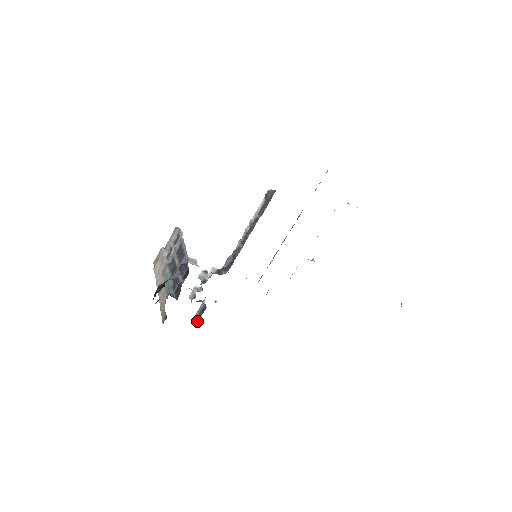
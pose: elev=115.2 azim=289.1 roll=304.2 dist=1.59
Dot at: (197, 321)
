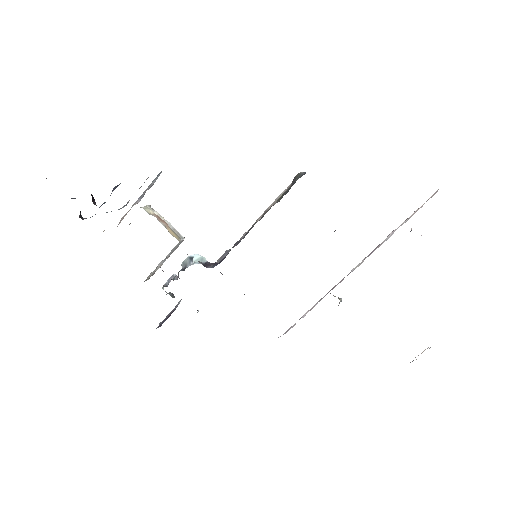
Dot at: (162, 322)
